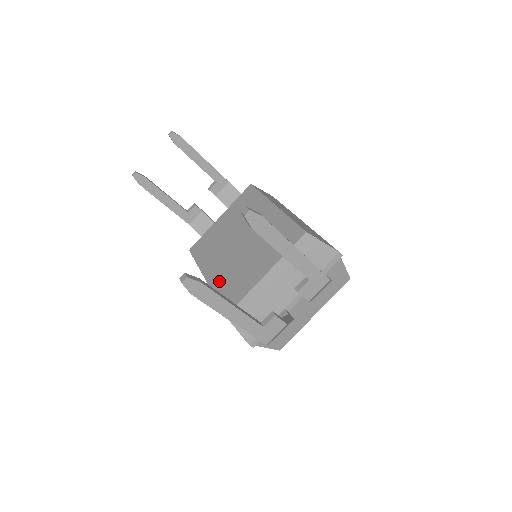
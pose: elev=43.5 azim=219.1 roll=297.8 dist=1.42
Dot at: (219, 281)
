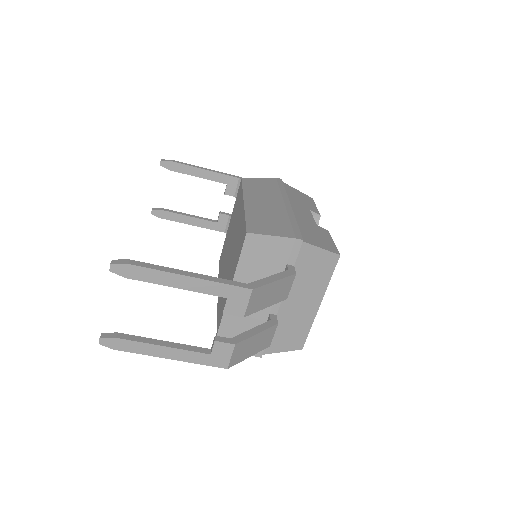
Dot at: (220, 297)
